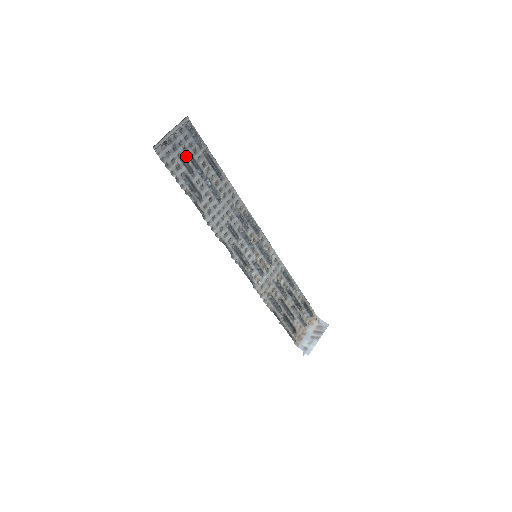
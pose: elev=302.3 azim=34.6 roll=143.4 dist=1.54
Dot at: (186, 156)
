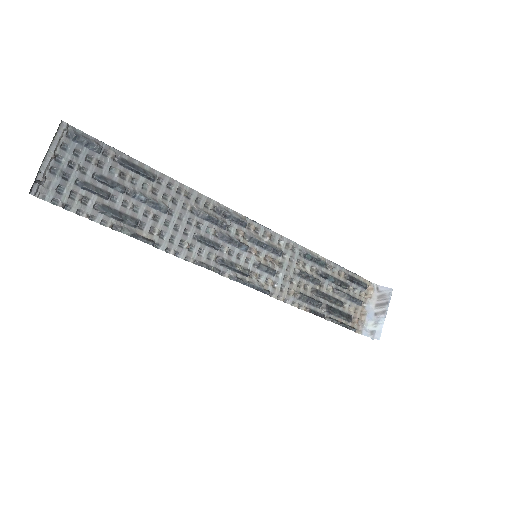
Dot at: (89, 178)
